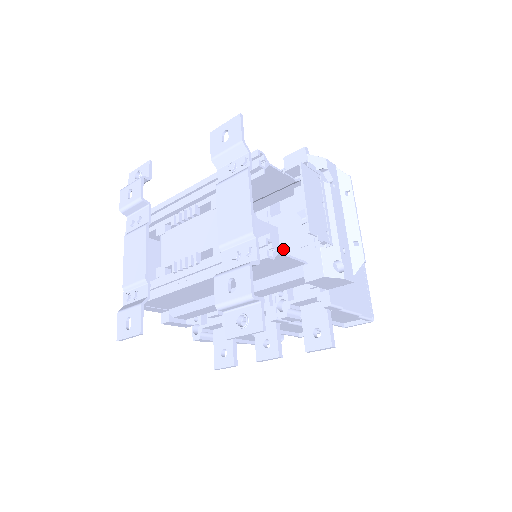
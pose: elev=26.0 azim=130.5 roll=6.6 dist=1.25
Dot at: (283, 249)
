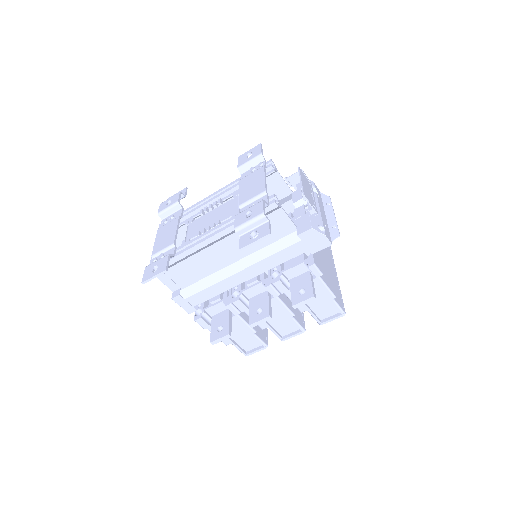
Dot at: occluded
